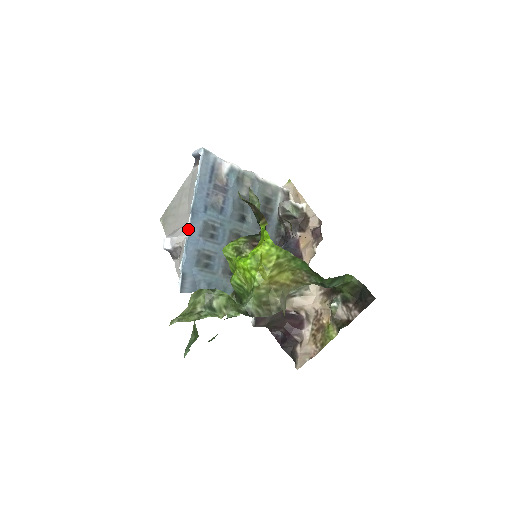
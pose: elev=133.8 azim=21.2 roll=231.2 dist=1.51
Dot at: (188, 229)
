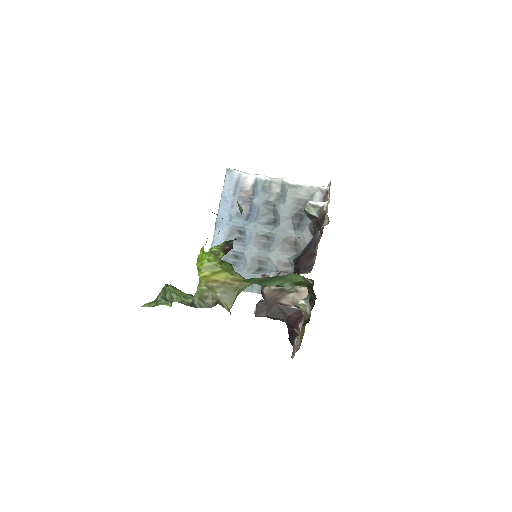
Dot at: (214, 236)
